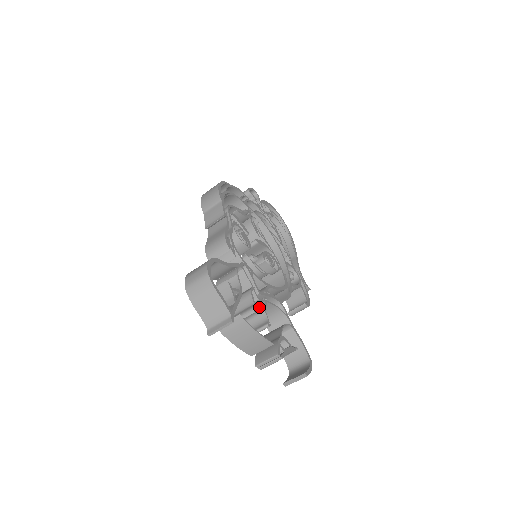
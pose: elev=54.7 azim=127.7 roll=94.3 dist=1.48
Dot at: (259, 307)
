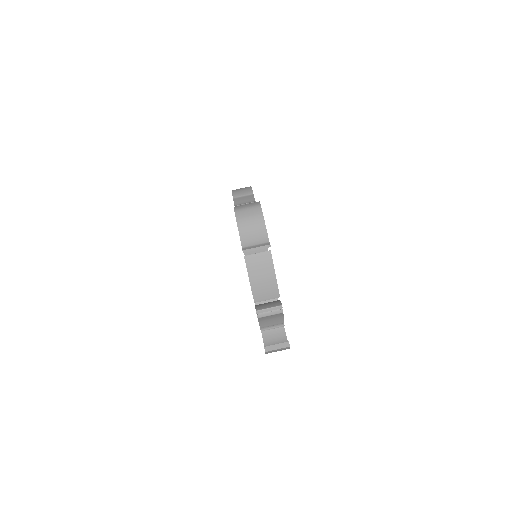
Dot at: occluded
